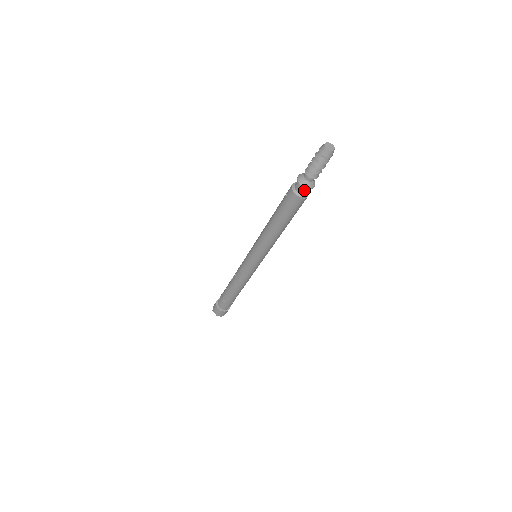
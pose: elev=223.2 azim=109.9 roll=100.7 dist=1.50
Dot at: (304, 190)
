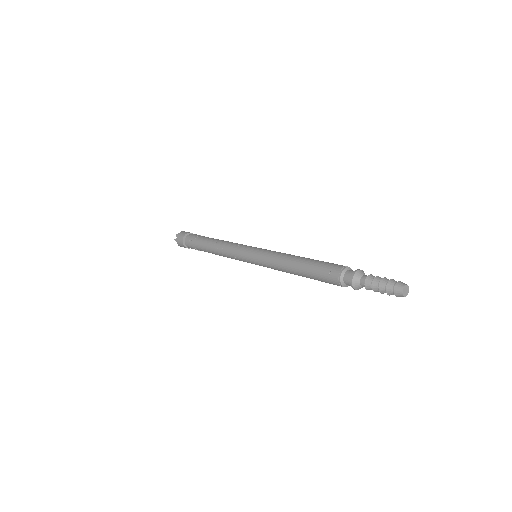
Dot at: occluded
